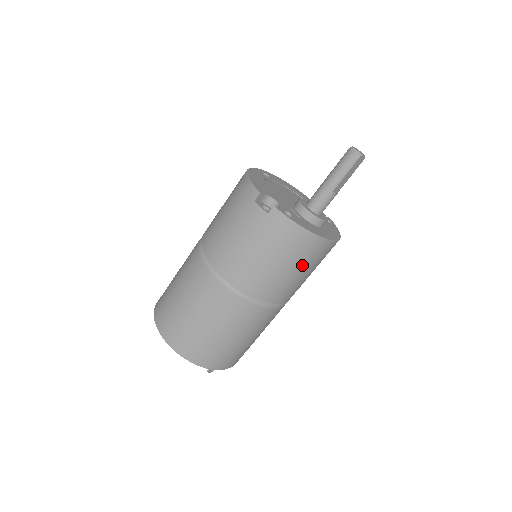
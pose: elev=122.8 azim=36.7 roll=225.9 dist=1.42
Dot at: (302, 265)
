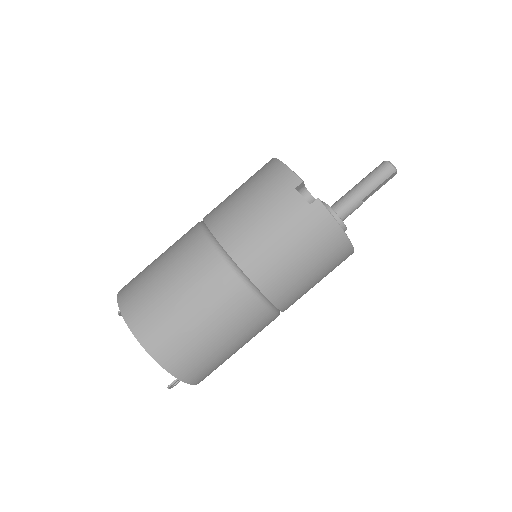
Dot at: (322, 270)
